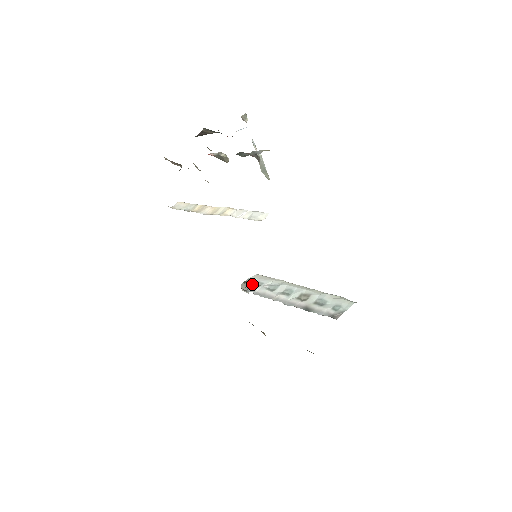
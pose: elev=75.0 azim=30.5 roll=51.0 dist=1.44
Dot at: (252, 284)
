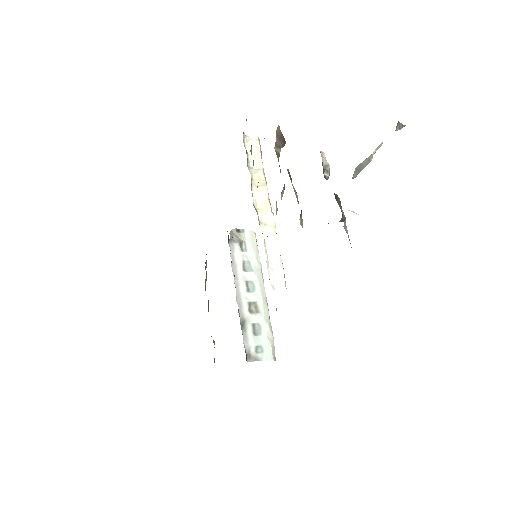
Dot at: (240, 240)
